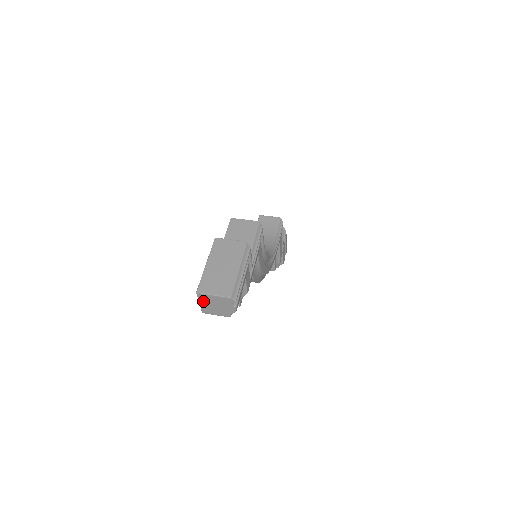
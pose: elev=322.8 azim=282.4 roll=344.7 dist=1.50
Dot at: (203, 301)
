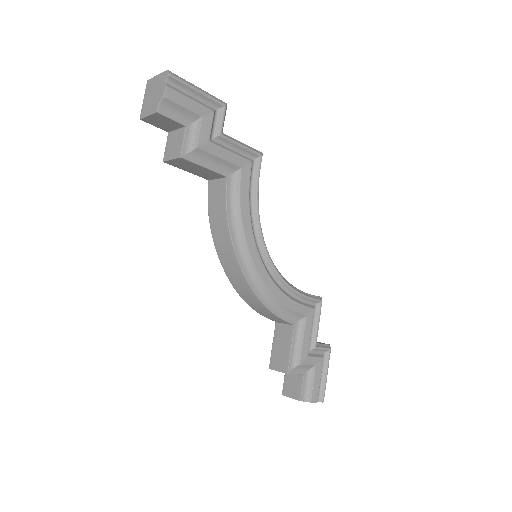
Dot at: (147, 93)
